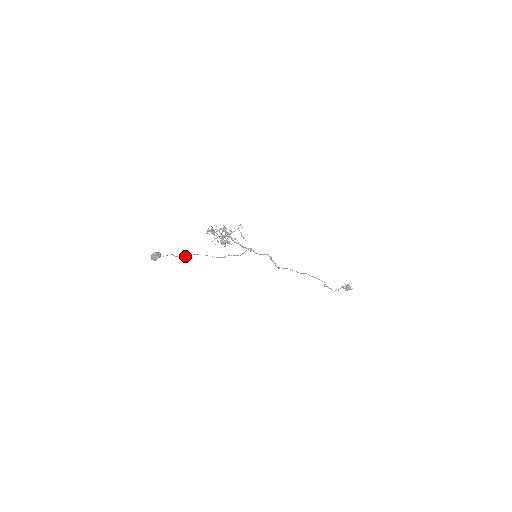
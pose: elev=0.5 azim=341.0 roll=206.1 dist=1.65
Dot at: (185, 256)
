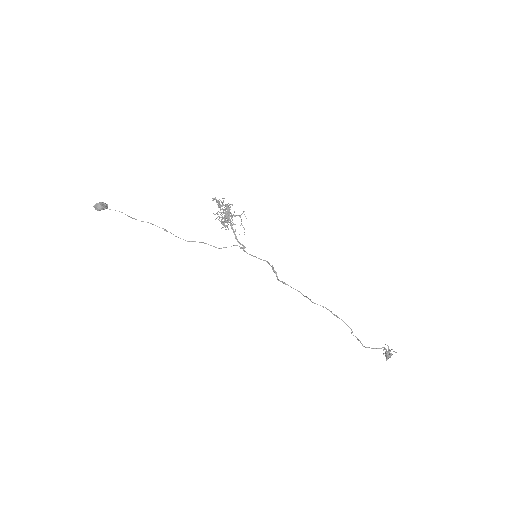
Dot at: occluded
